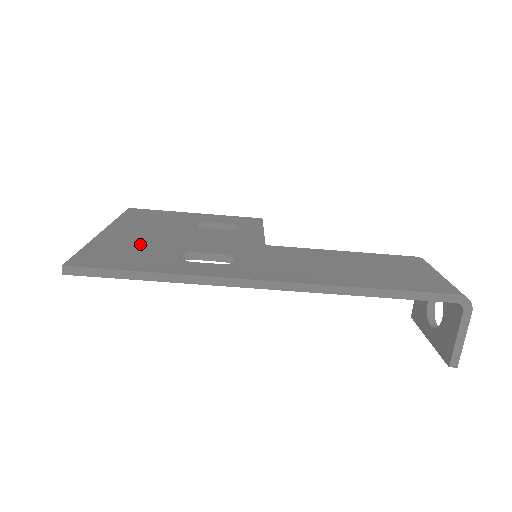
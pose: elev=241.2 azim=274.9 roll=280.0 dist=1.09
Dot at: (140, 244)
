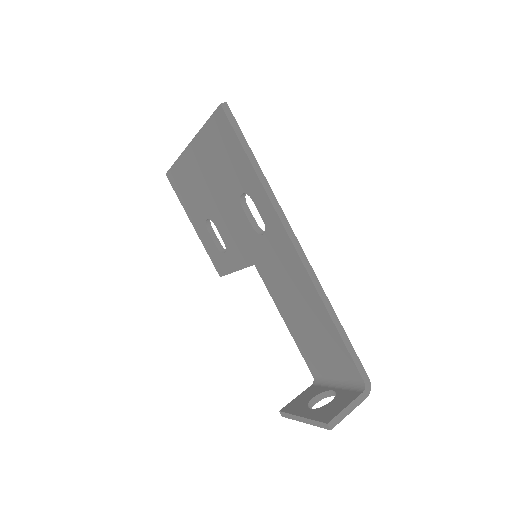
Dot at: occluded
